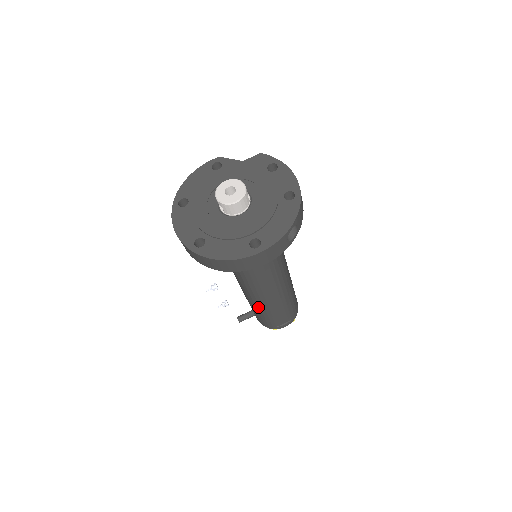
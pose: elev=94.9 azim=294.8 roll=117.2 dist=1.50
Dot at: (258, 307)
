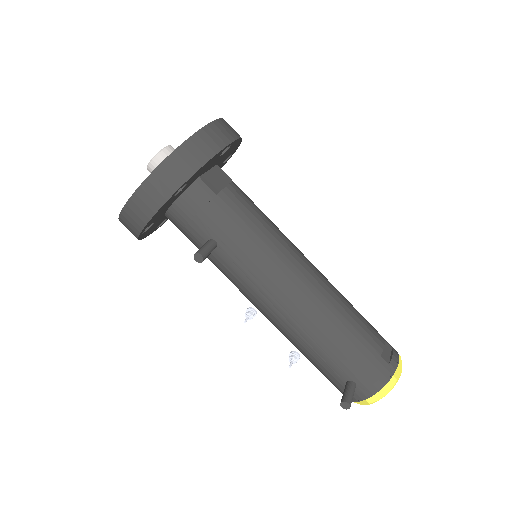
Dot at: (327, 323)
